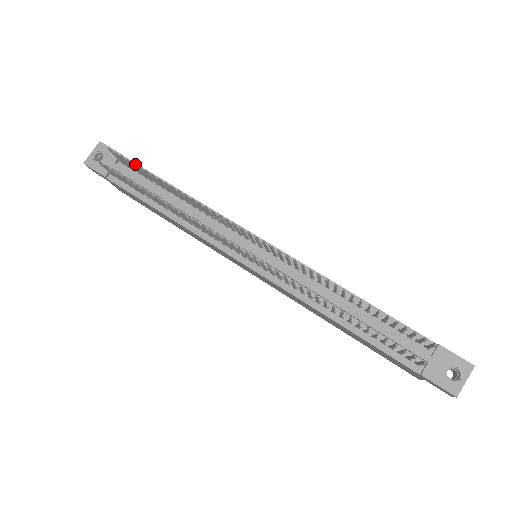
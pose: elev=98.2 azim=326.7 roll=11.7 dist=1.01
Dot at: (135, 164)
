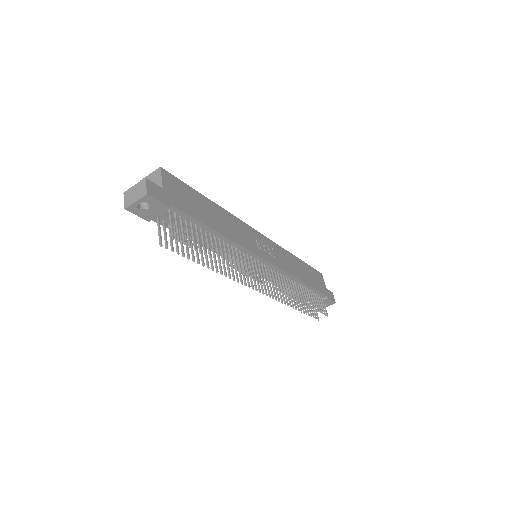
Dot at: occluded
